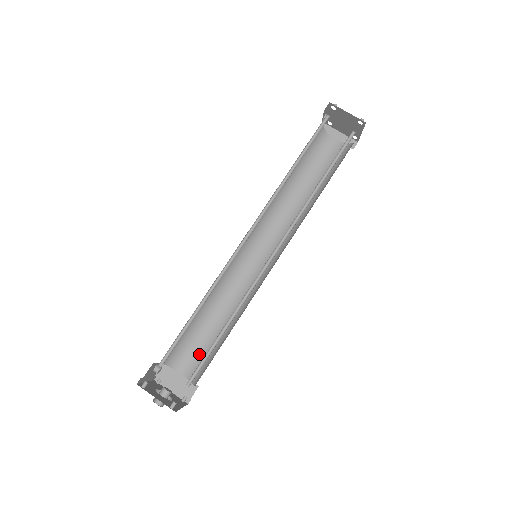
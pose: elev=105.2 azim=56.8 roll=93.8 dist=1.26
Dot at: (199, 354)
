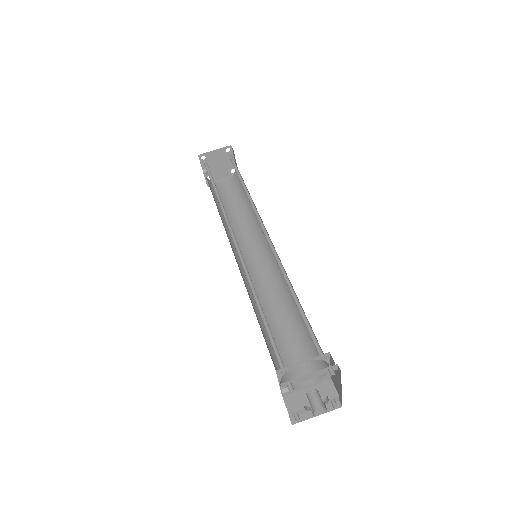
Dot at: (300, 358)
